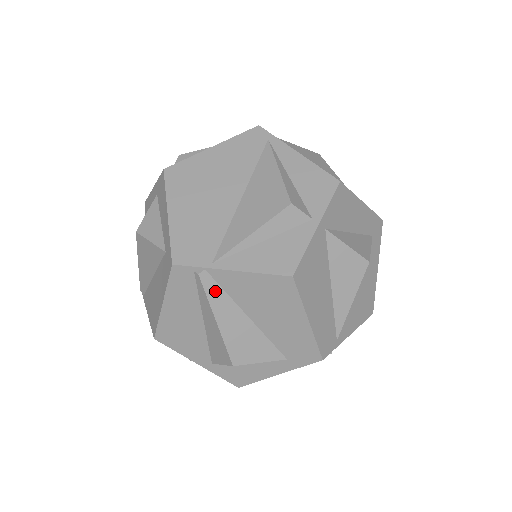
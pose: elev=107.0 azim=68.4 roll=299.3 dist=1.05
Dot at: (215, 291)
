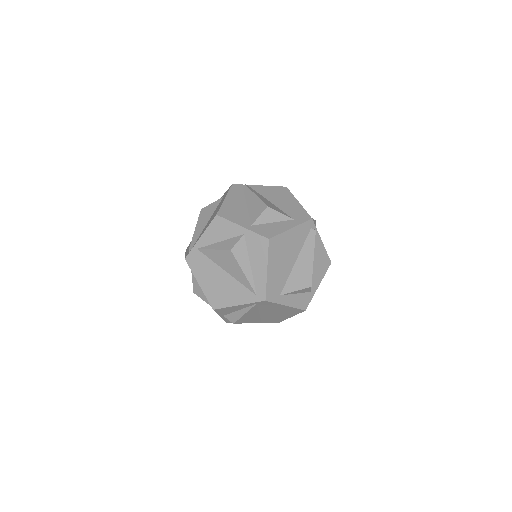
Dot at: (253, 190)
